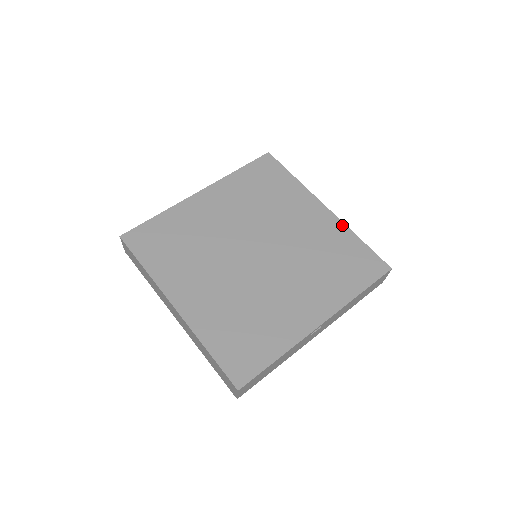
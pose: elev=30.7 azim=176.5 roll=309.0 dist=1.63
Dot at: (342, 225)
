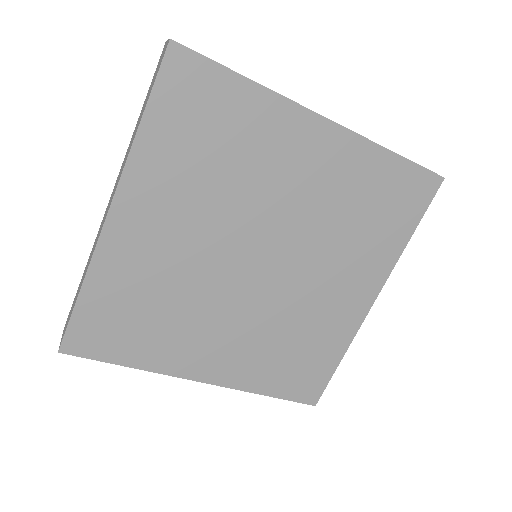
Dot at: (362, 143)
